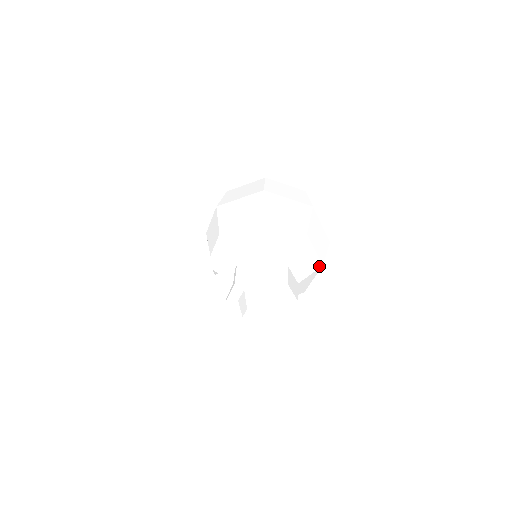
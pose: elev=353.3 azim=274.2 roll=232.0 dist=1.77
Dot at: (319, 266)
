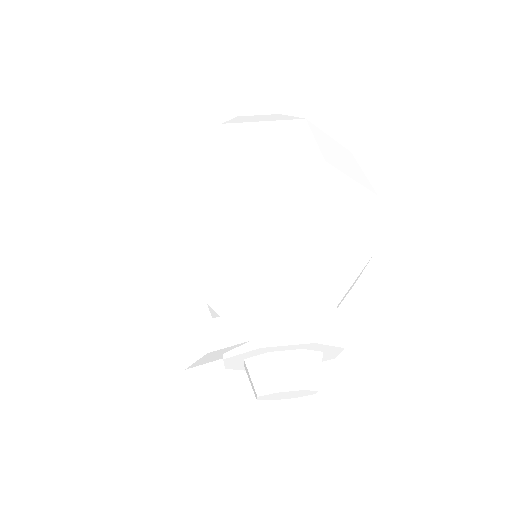
Dot at: occluded
